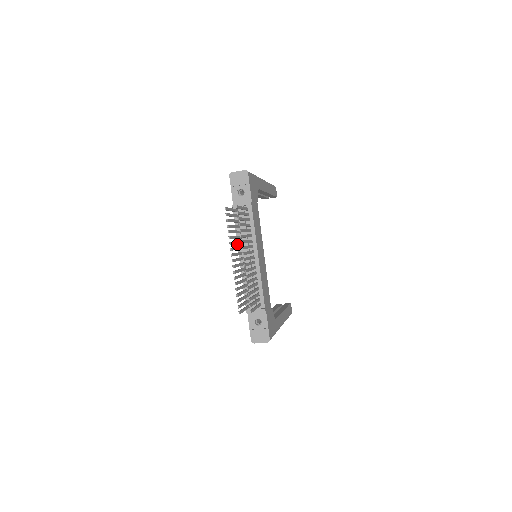
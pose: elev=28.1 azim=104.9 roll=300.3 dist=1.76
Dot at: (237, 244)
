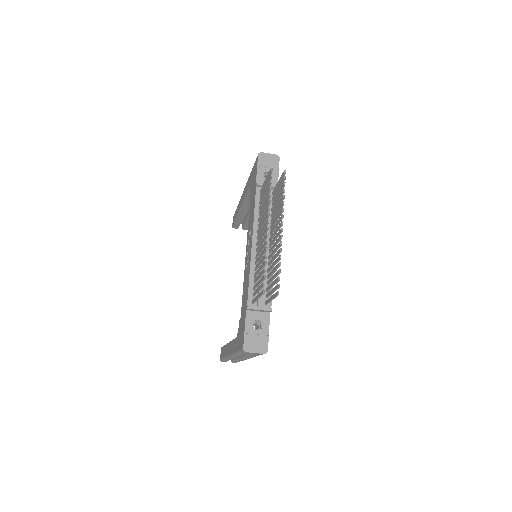
Dot at: (253, 226)
